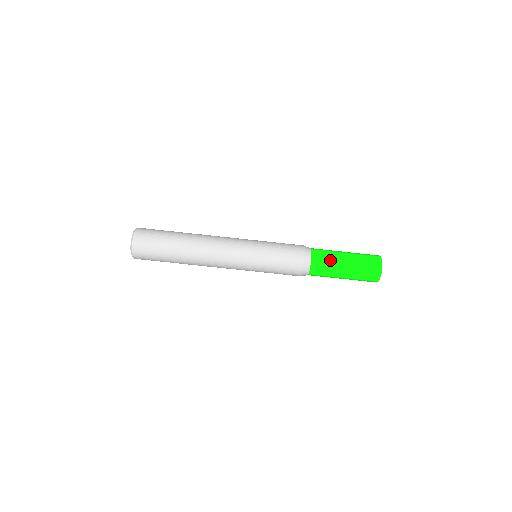
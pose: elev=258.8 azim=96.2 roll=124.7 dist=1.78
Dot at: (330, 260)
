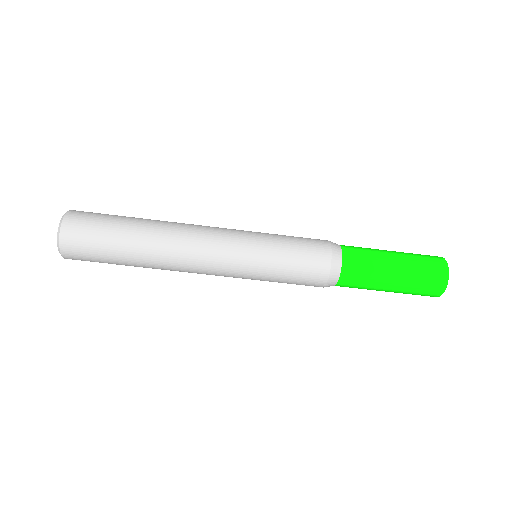
Dot at: (370, 267)
